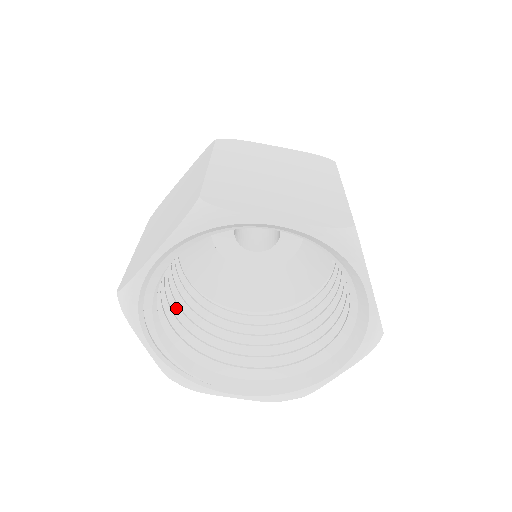
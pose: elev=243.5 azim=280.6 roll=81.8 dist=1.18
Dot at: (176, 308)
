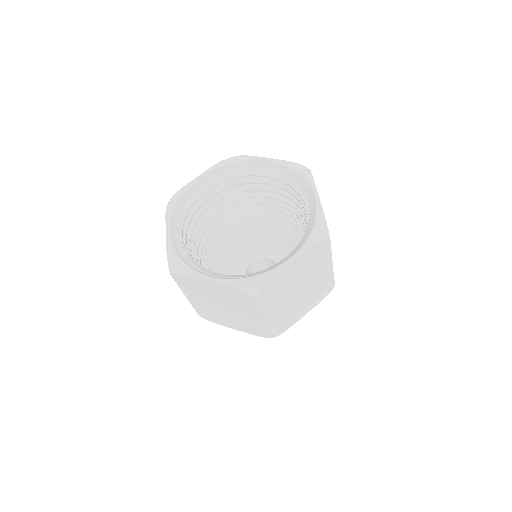
Dot at: occluded
